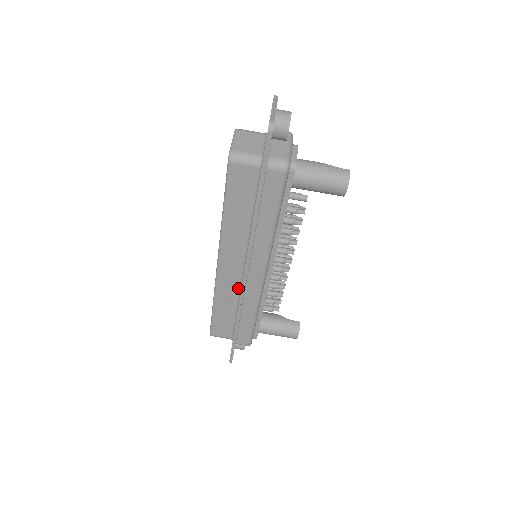
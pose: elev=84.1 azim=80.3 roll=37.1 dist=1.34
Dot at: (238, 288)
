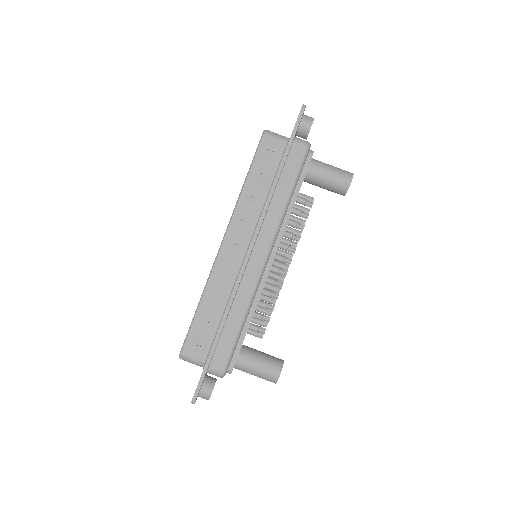
Dot at: (234, 279)
